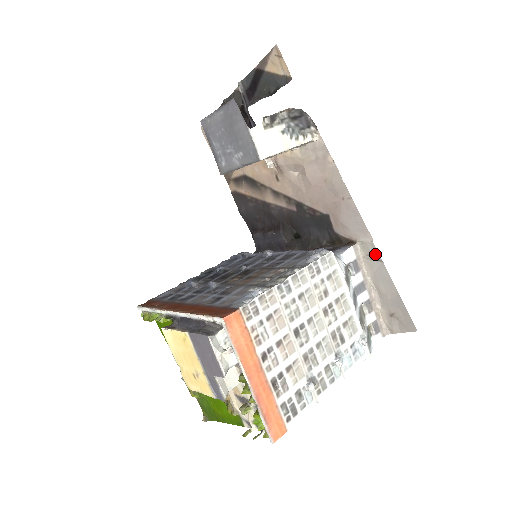
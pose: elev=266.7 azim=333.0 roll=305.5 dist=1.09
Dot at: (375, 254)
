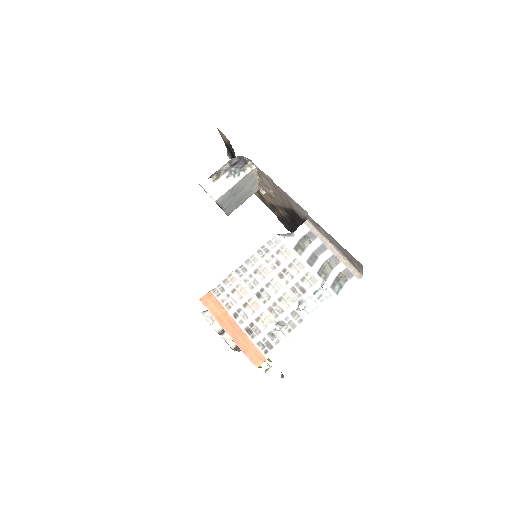
Dot at: (314, 222)
